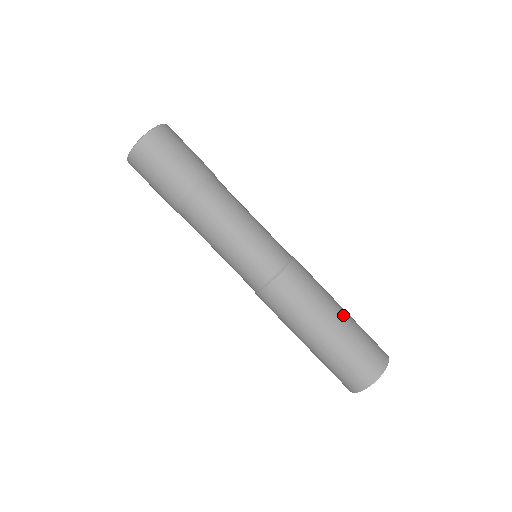
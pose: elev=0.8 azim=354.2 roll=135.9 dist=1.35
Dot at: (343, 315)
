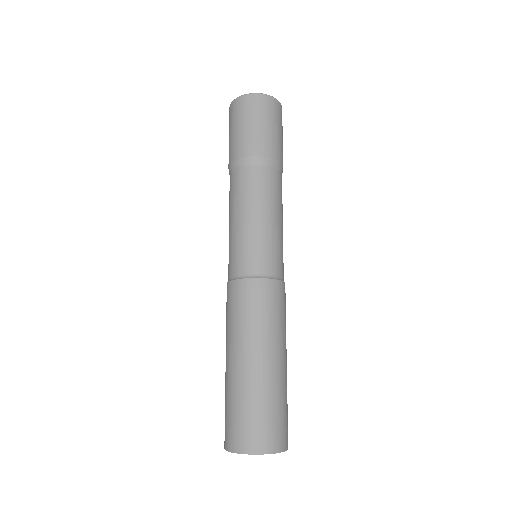
Dot at: (284, 367)
